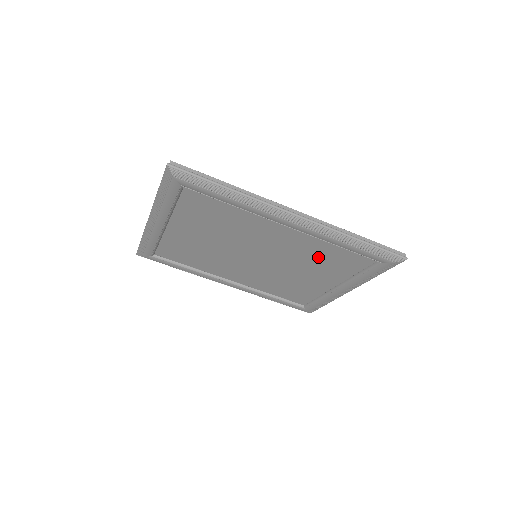
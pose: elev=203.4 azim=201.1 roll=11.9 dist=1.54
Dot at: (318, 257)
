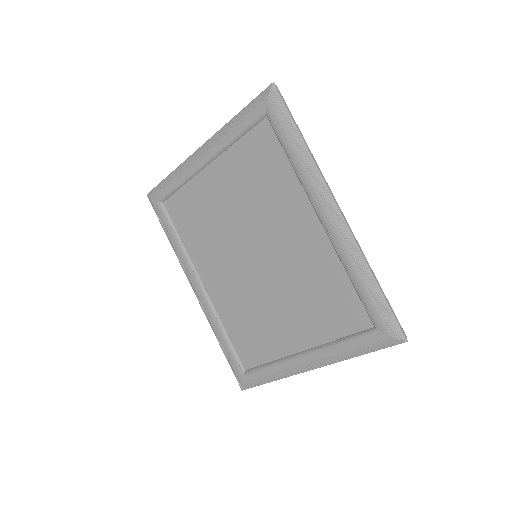
Dot at: (317, 289)
